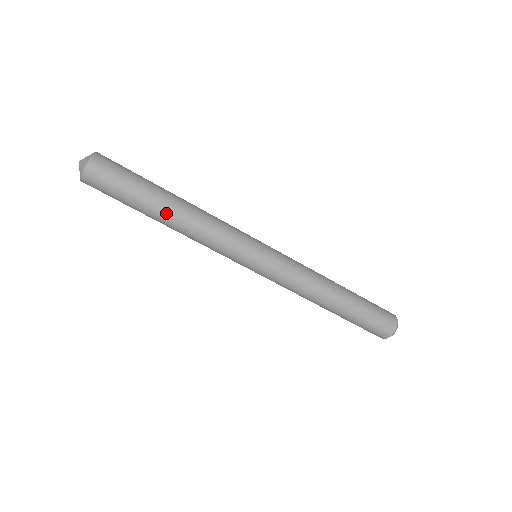
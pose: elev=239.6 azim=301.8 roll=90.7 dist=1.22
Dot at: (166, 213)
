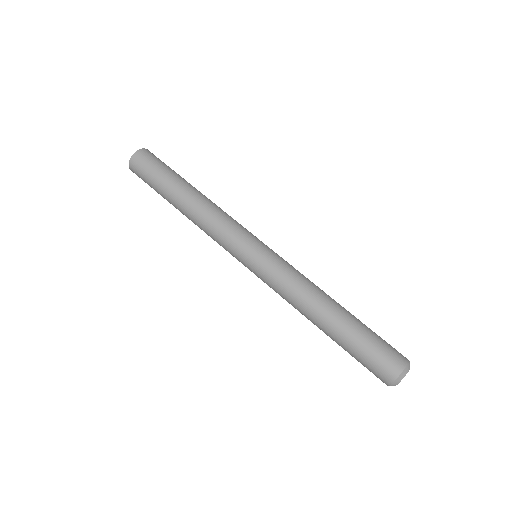
Dot at: (193, 189)
